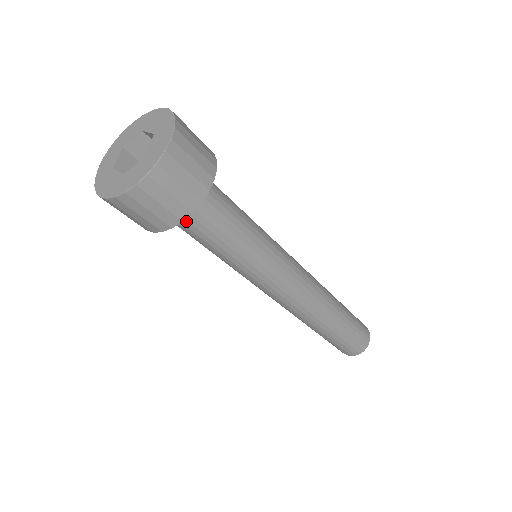
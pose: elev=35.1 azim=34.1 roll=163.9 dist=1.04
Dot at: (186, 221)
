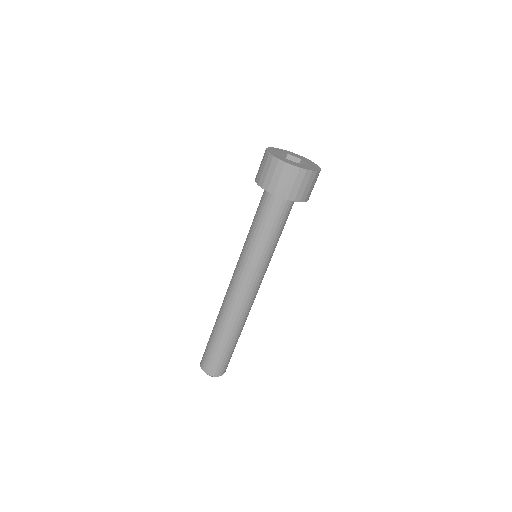
Dot at: (287, 206)
